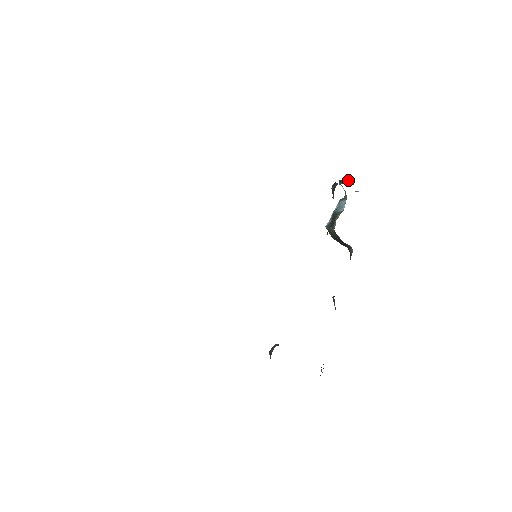
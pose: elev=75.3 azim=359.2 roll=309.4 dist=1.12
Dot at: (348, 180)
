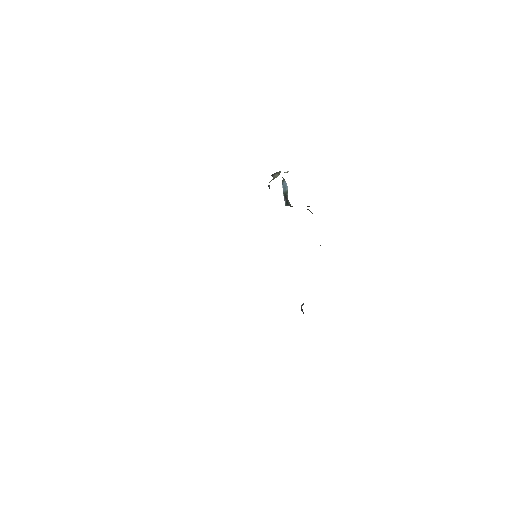
Dot at: (276, 172)
